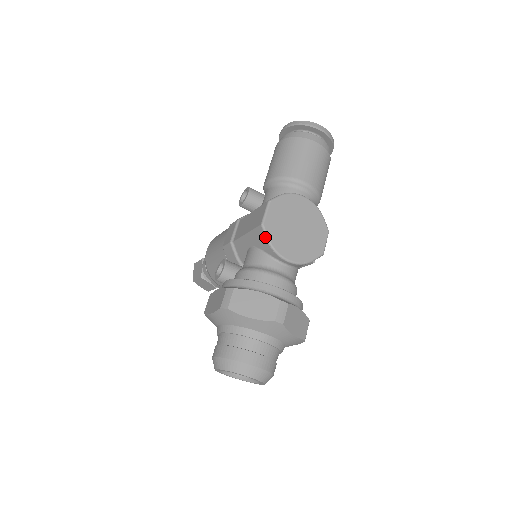
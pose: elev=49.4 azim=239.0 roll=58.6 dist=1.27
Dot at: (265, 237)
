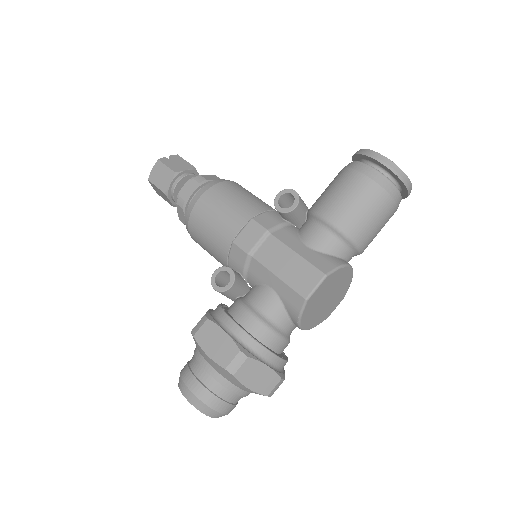
Dot at: (300, 310)
